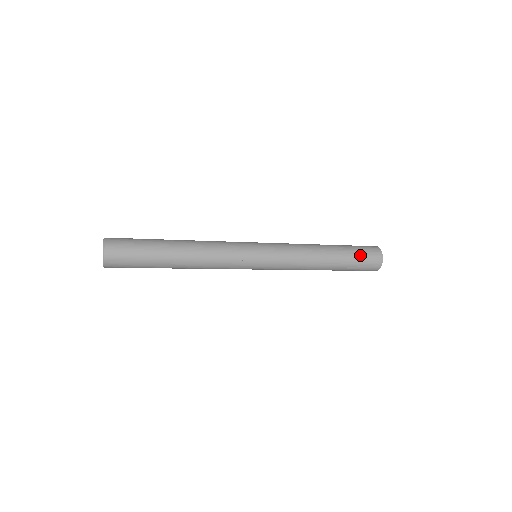
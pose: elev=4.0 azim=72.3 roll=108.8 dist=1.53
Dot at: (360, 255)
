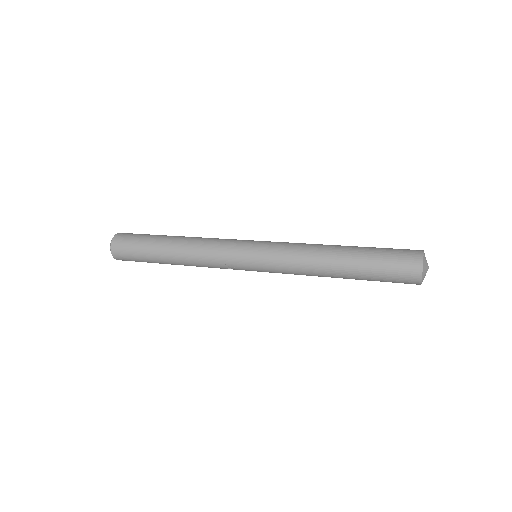
Dot at: (384, 272)
